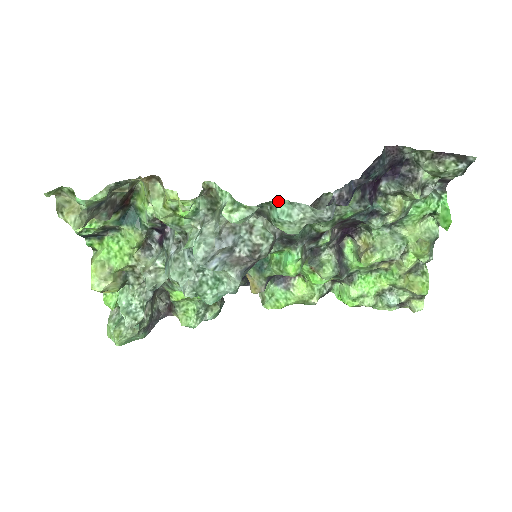
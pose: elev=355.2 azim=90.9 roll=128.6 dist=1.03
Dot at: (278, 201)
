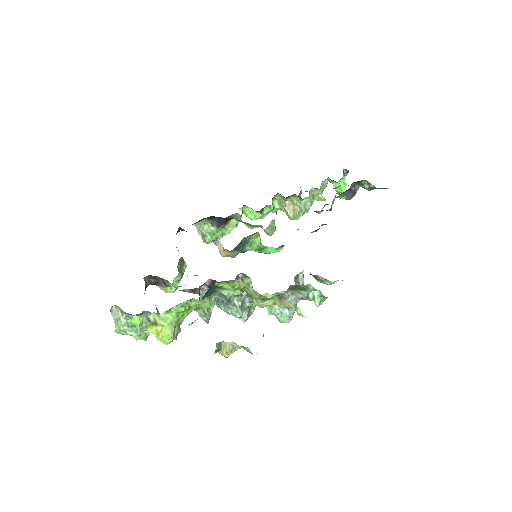
Dot at: occluded
